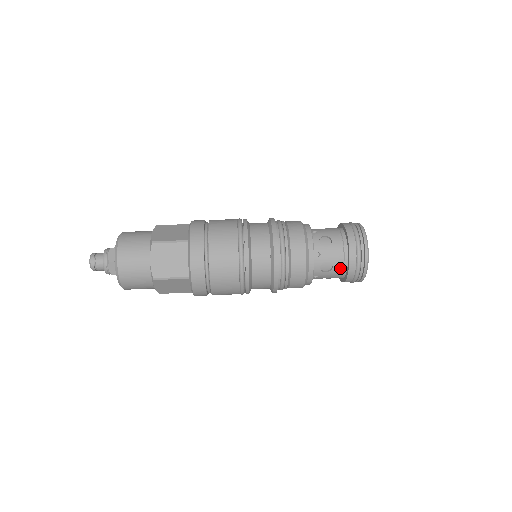
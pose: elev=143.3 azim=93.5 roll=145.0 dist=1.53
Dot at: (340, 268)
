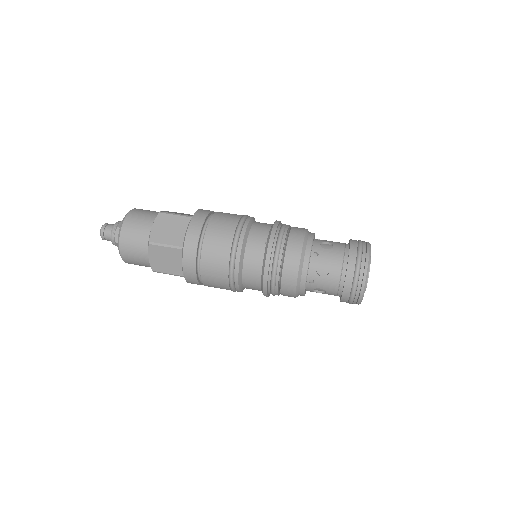
Dot at: (337, 274)
